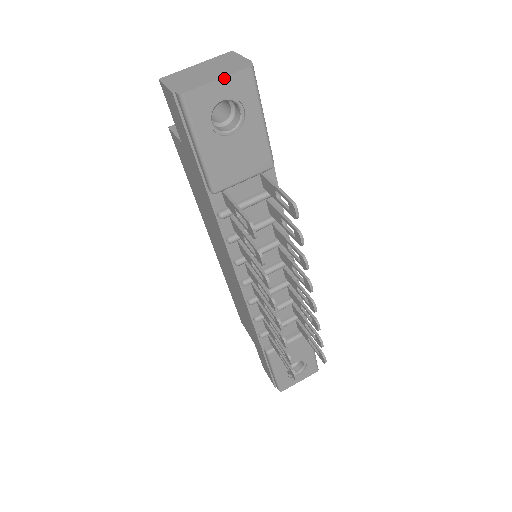
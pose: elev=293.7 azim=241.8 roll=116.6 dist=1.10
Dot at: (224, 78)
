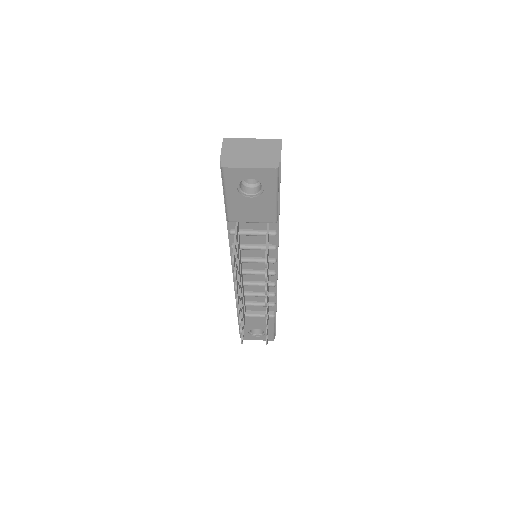
Dot at: (255, 168)
